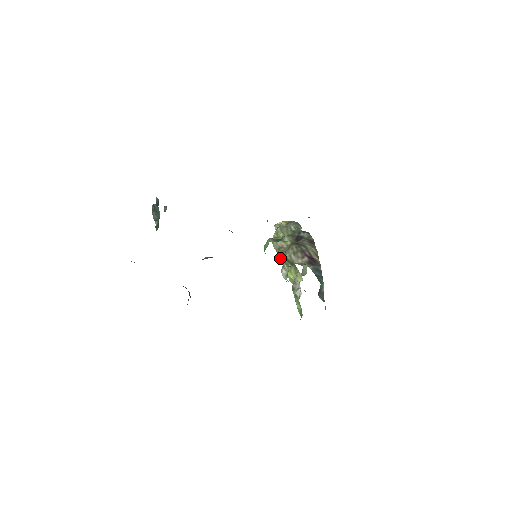
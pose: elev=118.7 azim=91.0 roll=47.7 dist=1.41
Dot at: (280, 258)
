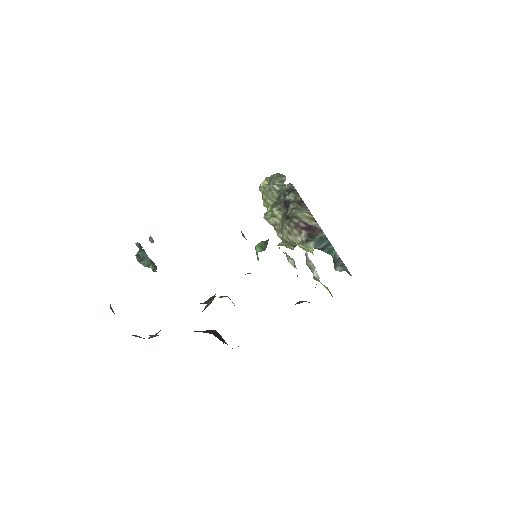
Dot at: occluded
